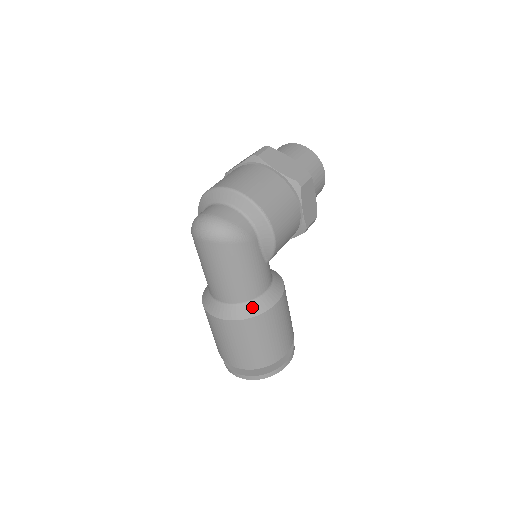
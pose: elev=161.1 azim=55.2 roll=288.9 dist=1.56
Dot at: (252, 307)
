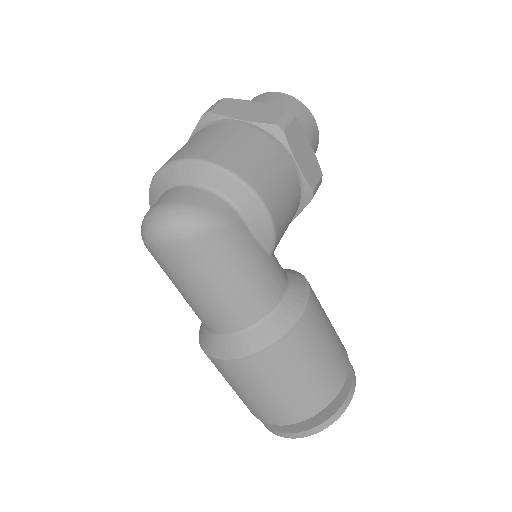
Dot at: (269, 327)
